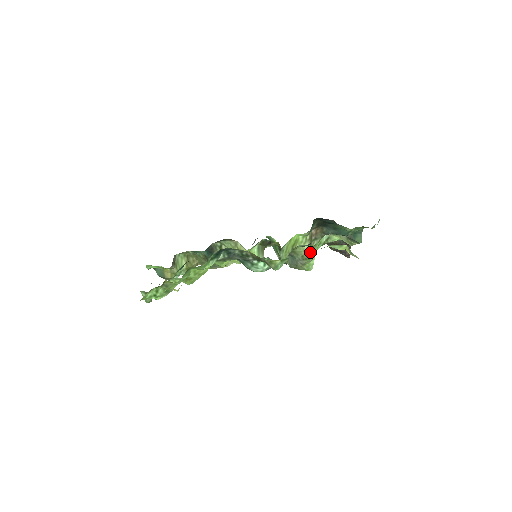
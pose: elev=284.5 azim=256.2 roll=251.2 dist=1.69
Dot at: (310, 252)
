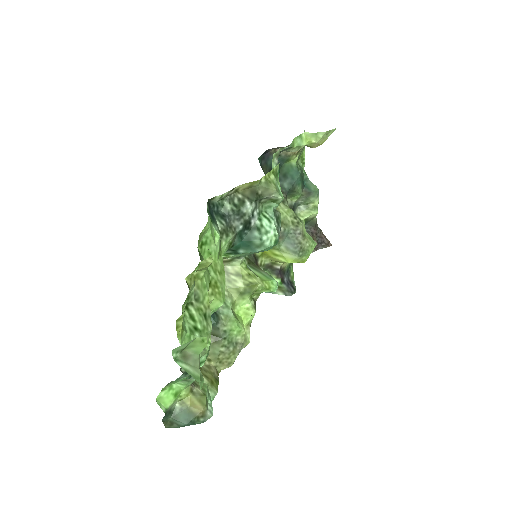
Dot at: (293, 213)
